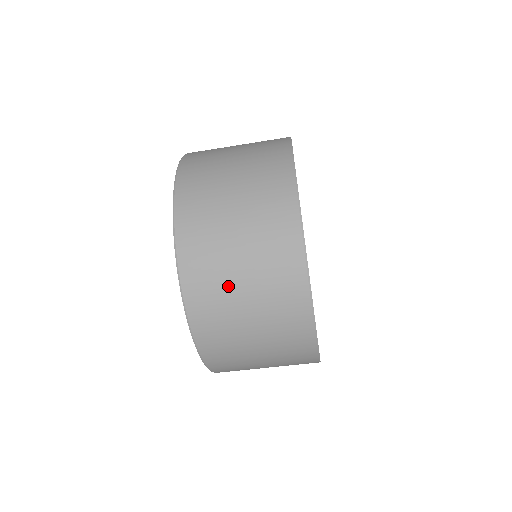
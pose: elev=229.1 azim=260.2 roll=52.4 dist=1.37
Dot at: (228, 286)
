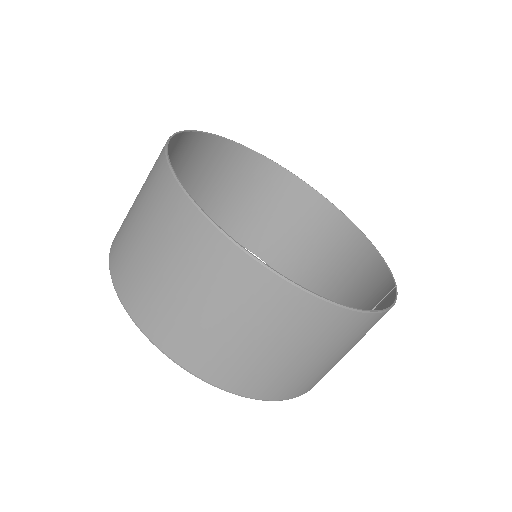
Dot at: (269, 363)
